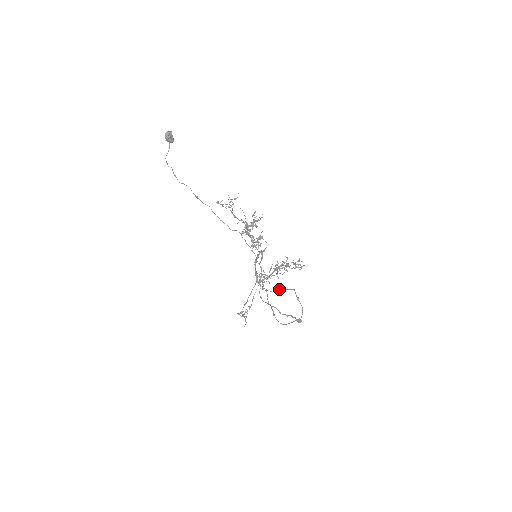
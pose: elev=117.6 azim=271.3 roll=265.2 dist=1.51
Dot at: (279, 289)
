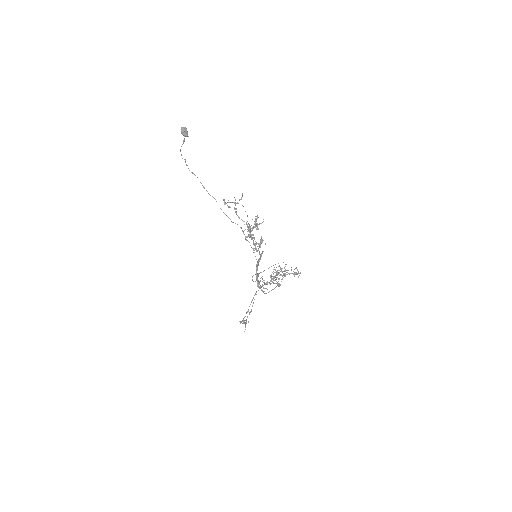
Dot at: occluded
